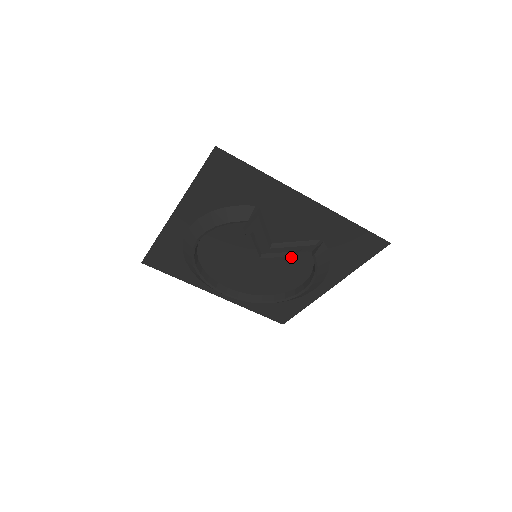
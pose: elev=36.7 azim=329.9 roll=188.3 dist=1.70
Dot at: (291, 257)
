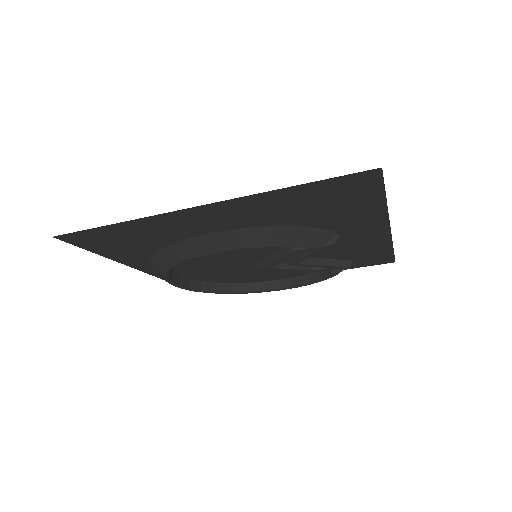
Dot at: (307, 270)
